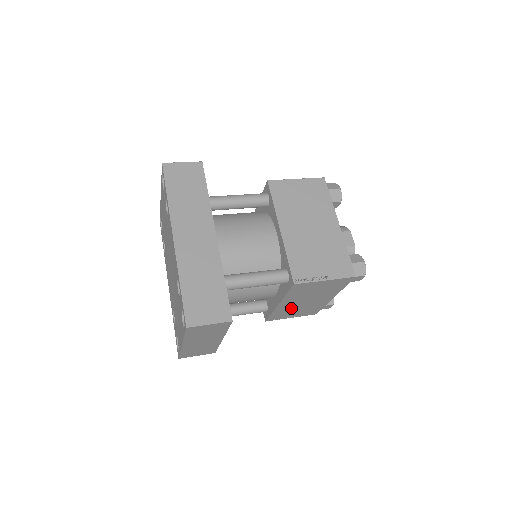
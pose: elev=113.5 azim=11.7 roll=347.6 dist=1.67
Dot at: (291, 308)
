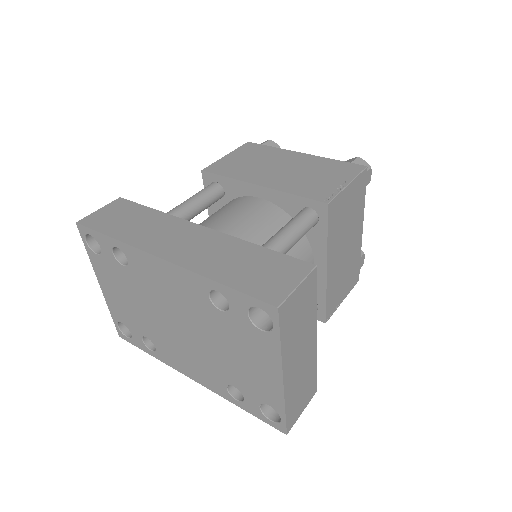
Dot at: (338, 274)
